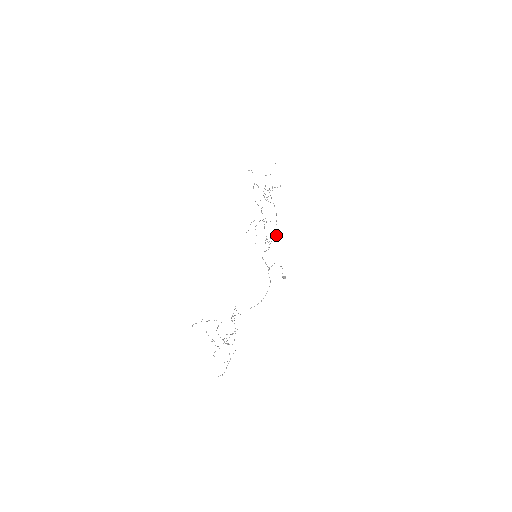
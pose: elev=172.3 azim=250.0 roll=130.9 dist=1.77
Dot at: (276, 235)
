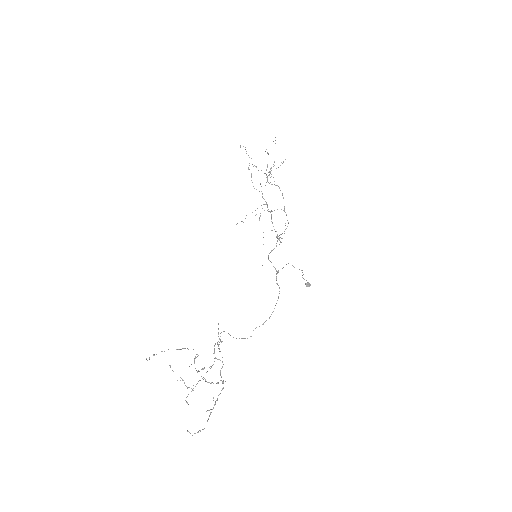
Dot at: occluded
